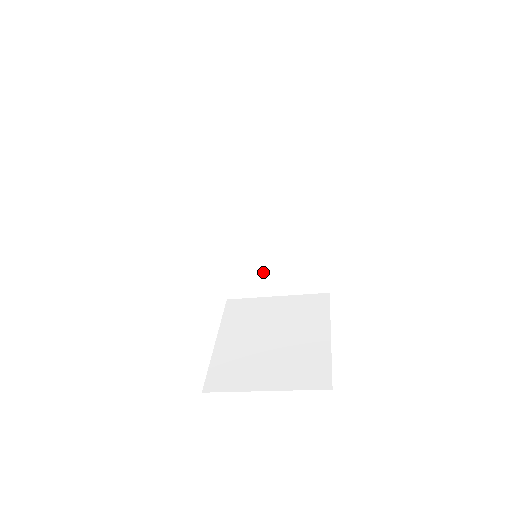
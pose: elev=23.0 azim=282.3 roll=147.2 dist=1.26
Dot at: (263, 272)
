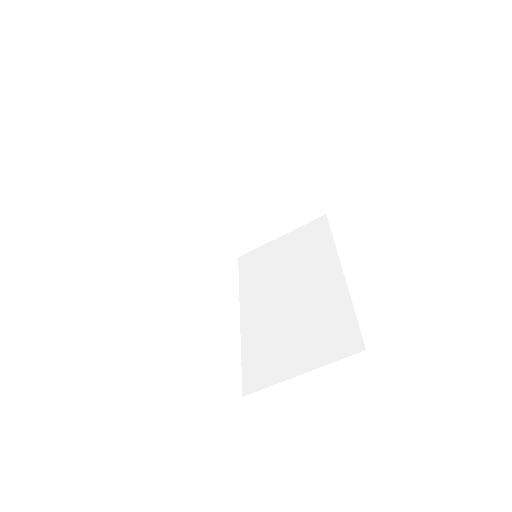
Dot at: (286, 348)
